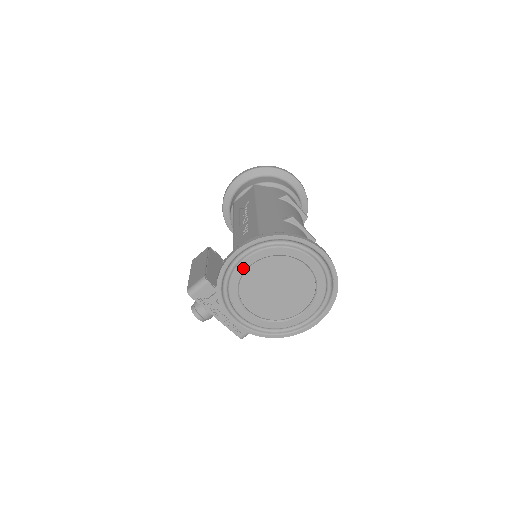
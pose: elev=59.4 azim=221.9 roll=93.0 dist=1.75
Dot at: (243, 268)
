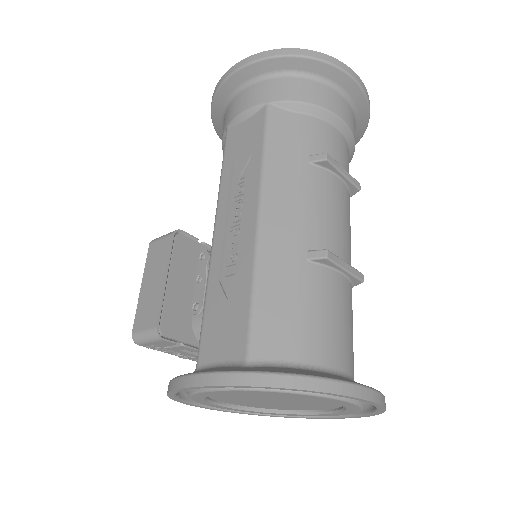
Dot at: (212, 394)
